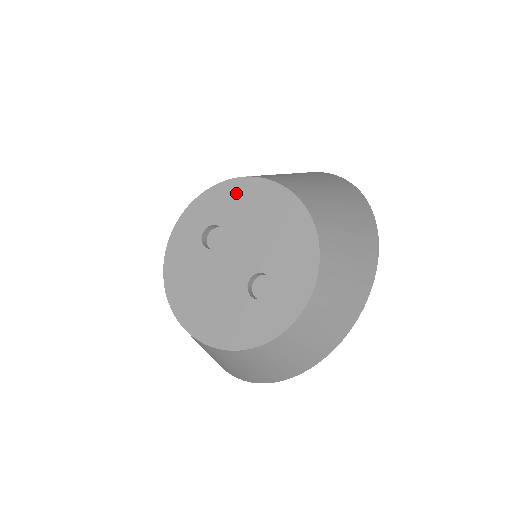
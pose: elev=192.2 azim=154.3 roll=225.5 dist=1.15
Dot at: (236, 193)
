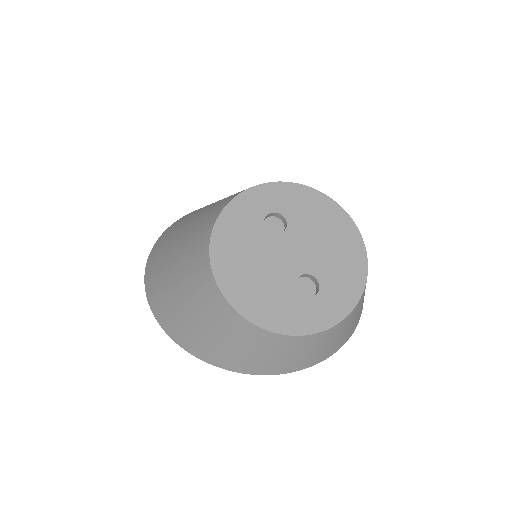
Dot at: (309, 200)
